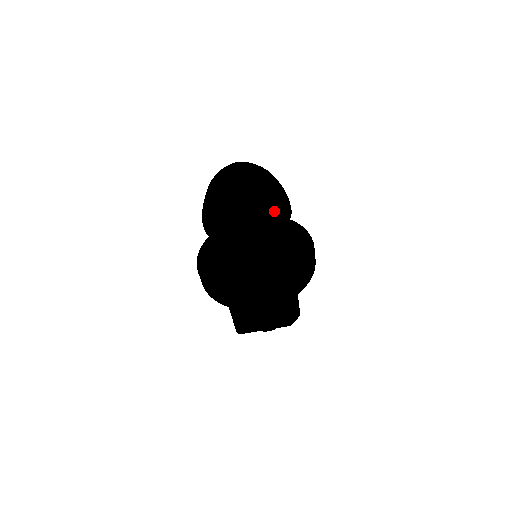
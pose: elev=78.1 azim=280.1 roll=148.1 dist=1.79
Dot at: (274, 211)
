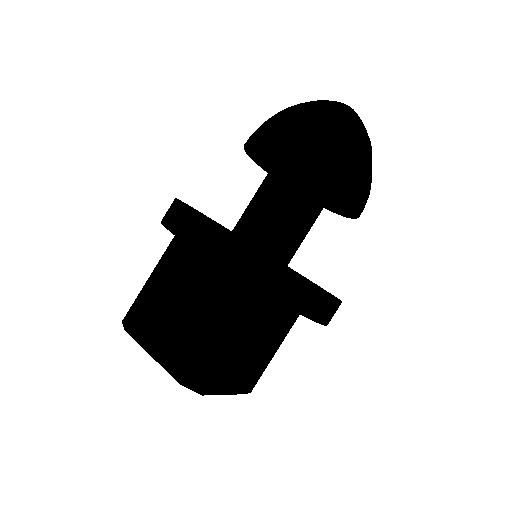
Dot at: (339, 146)
